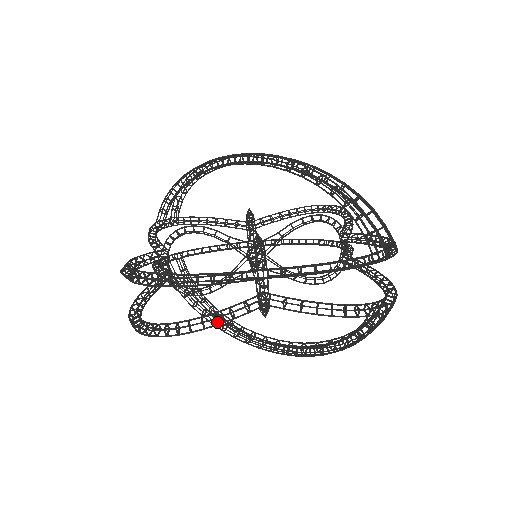
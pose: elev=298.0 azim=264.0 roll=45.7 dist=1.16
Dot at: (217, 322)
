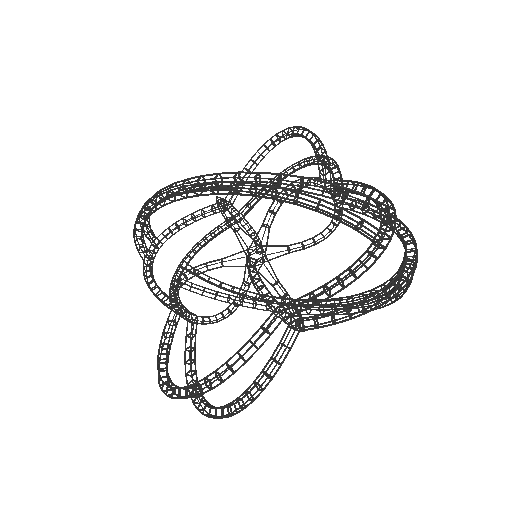
Dot at: (269, 377)
